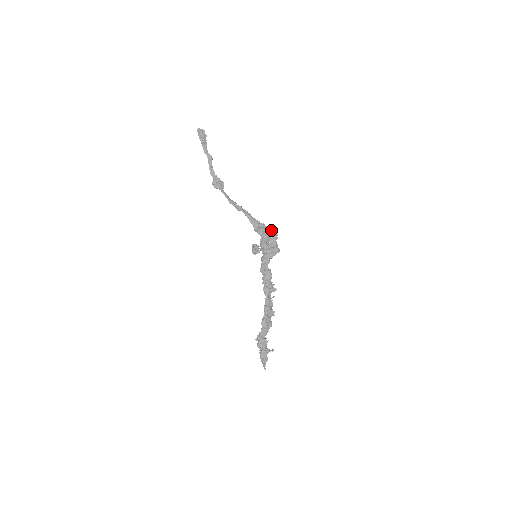
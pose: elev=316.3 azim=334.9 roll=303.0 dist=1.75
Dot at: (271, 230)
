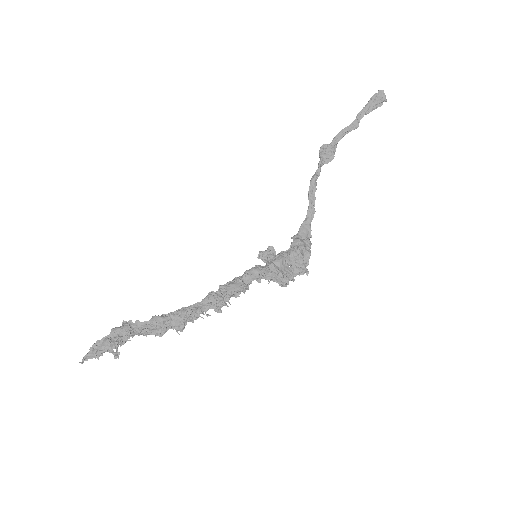
Dot at: (309, 258)
